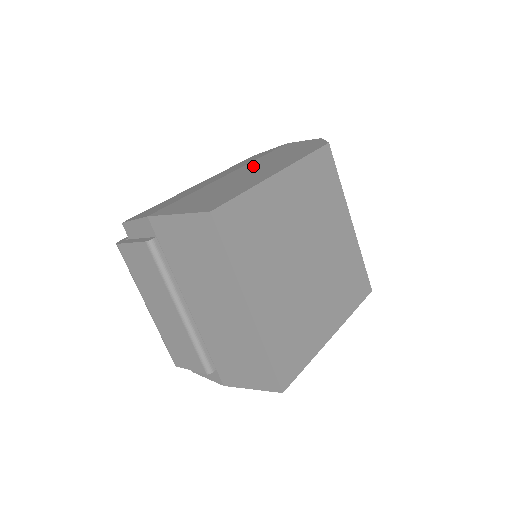
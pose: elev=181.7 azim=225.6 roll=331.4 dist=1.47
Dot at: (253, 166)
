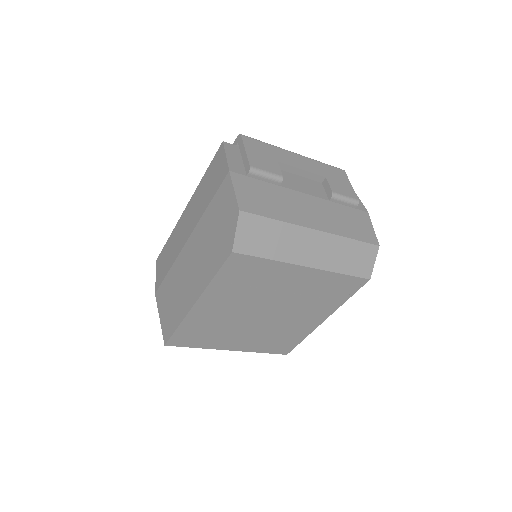
Dot at: (196, 244)
